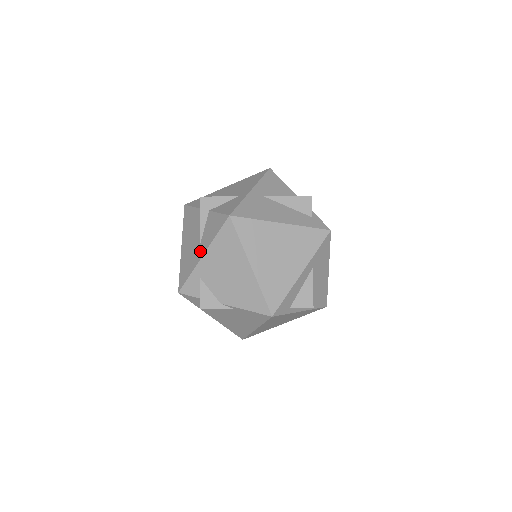
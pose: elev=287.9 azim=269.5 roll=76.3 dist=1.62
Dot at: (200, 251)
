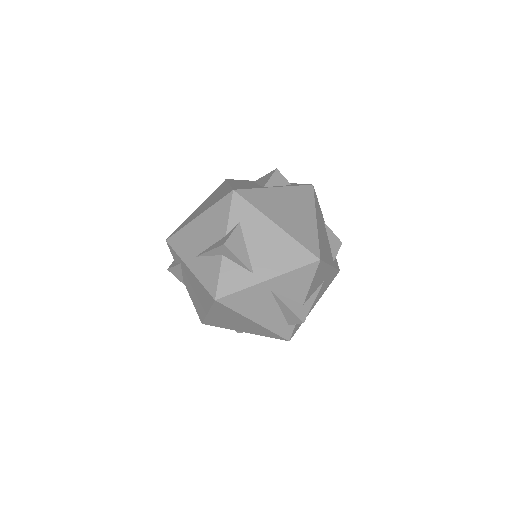
Dot at: (192, 261)
